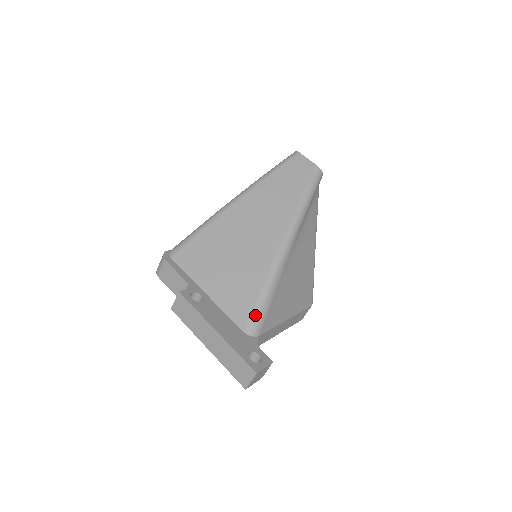
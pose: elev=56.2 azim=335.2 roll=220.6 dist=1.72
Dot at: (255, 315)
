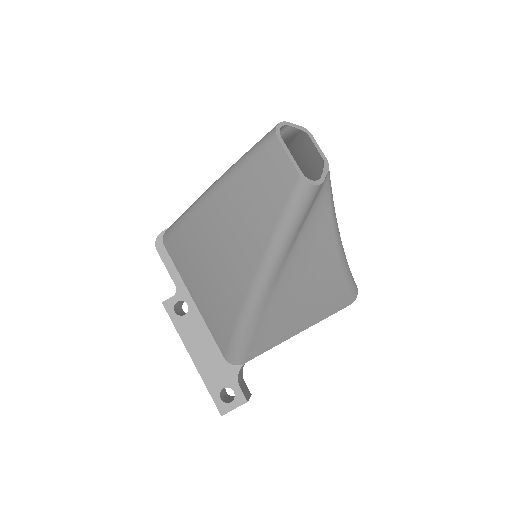
Dot at: (232, 351)
